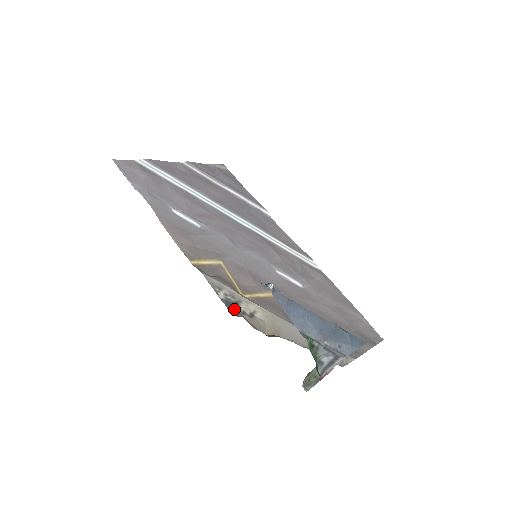
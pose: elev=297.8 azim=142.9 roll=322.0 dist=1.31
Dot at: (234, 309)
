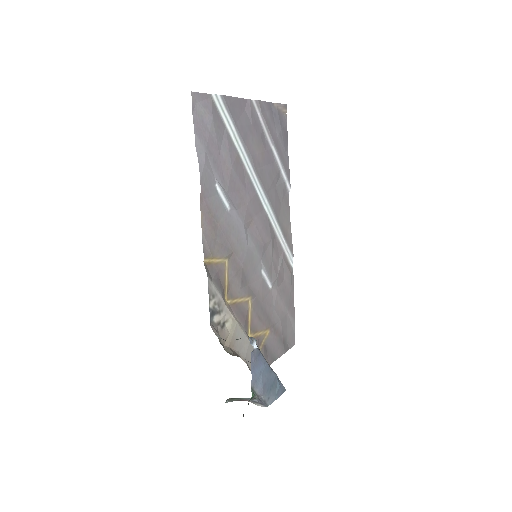
Dot at: (214, 319)
